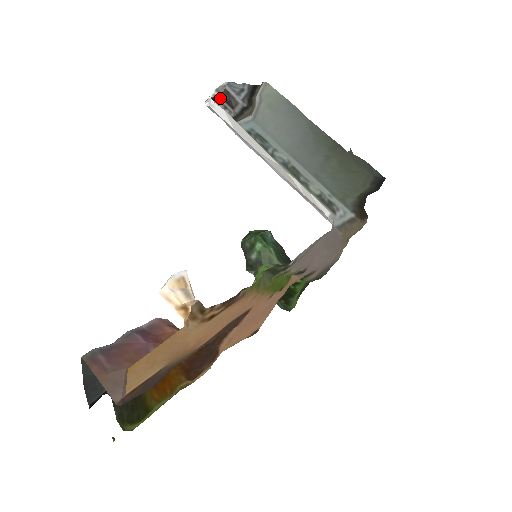
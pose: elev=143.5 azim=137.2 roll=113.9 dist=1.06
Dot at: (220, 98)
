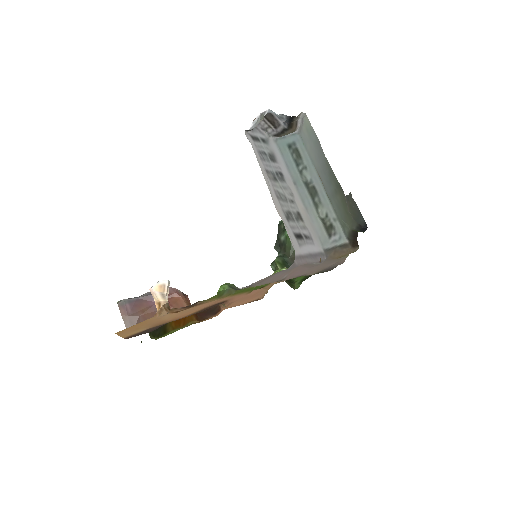
Dot at: (265, 119)
